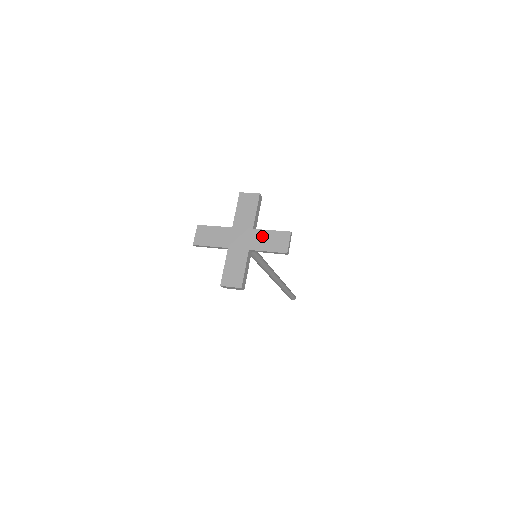
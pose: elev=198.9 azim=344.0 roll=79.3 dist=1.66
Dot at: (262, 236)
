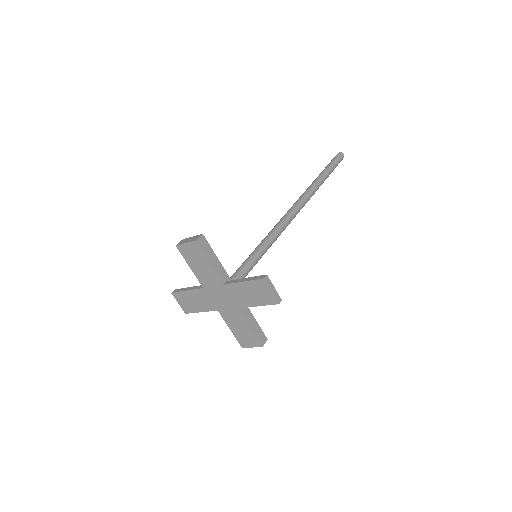
Dot at: (239, 291)
